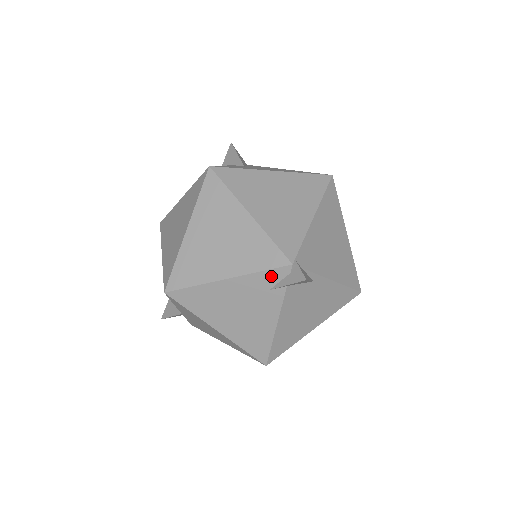
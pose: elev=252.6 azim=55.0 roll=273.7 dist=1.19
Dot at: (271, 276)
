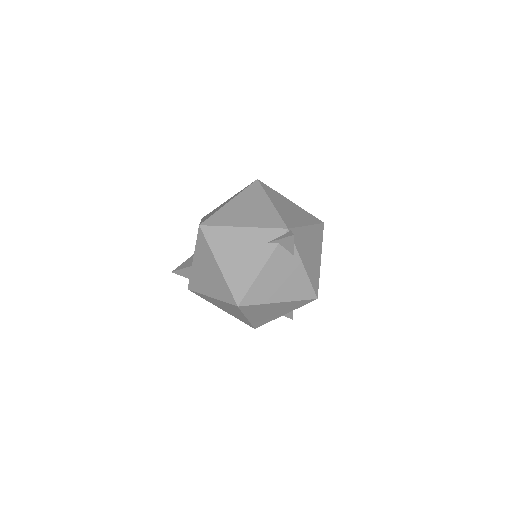
Dot at: (272, 233)
